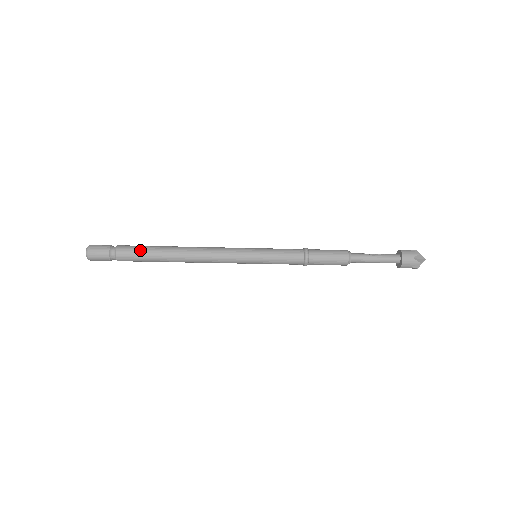
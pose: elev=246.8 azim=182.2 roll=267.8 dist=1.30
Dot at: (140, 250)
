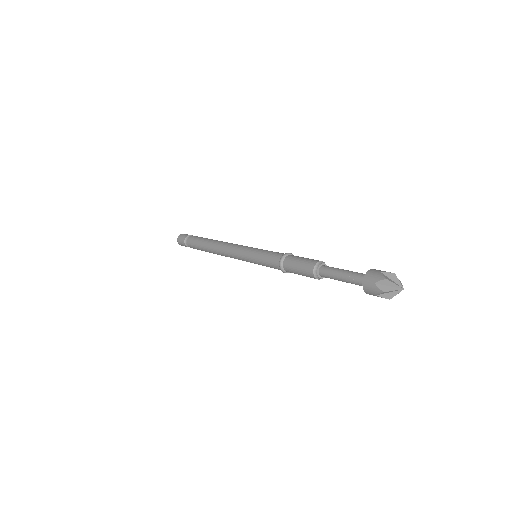
Dot at: (196, 247)
